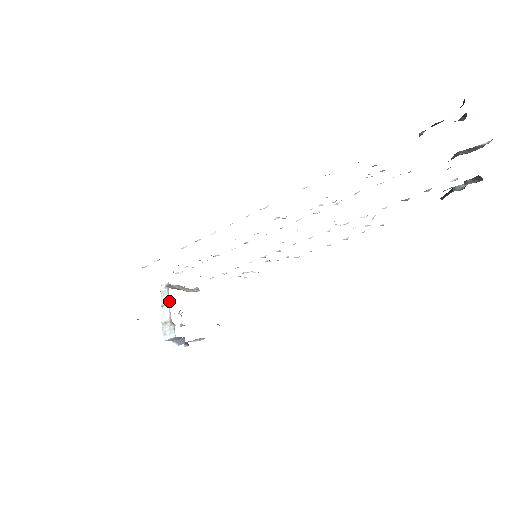
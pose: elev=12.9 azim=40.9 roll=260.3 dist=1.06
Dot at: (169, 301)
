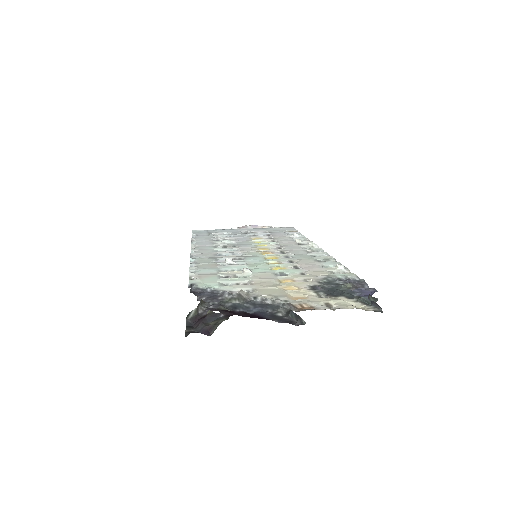
Dot at: occluded
